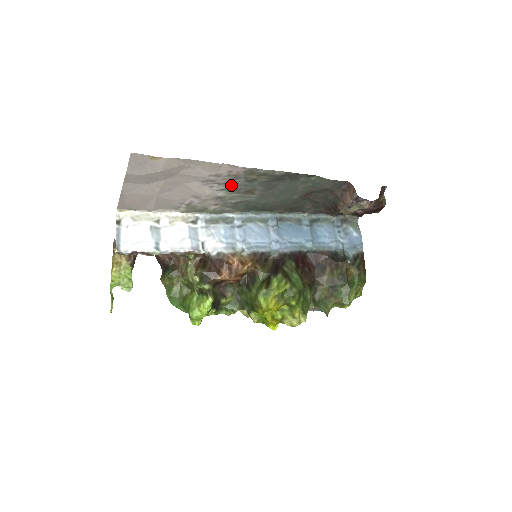
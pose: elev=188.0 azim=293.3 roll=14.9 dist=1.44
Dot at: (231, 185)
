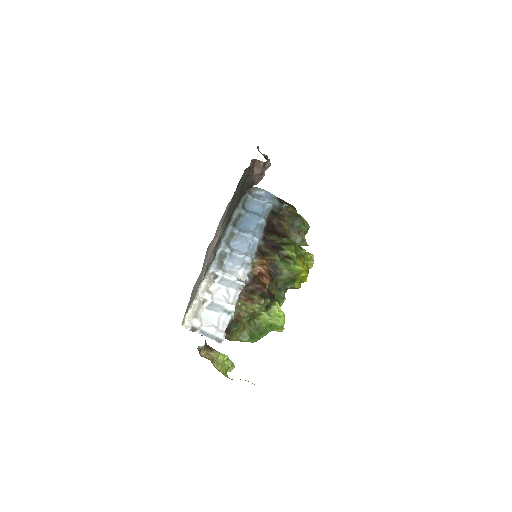
Dot at: occluded
